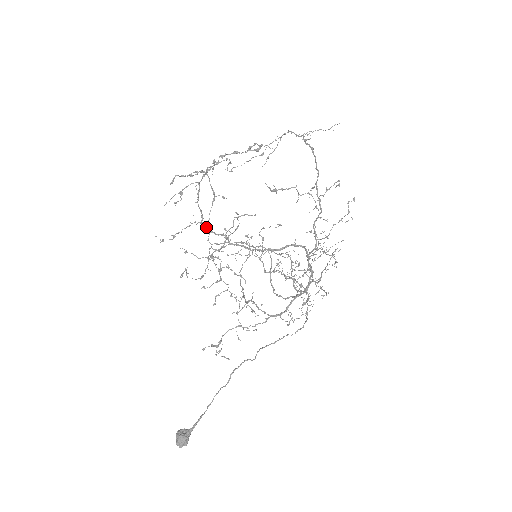
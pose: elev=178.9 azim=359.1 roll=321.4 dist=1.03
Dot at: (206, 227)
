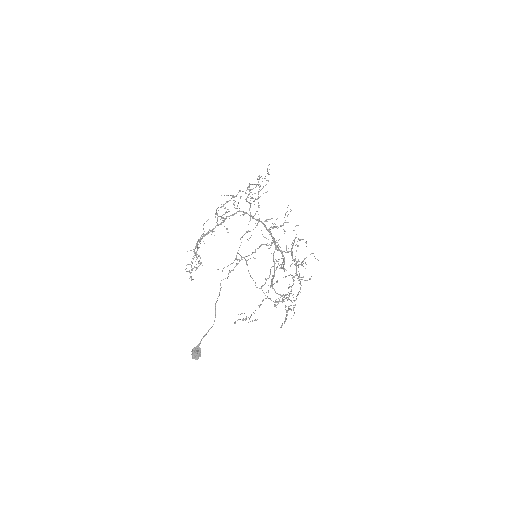
Dot at: (197, 248)
